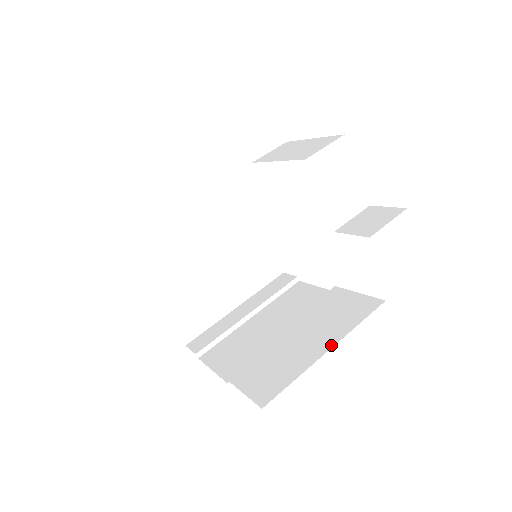
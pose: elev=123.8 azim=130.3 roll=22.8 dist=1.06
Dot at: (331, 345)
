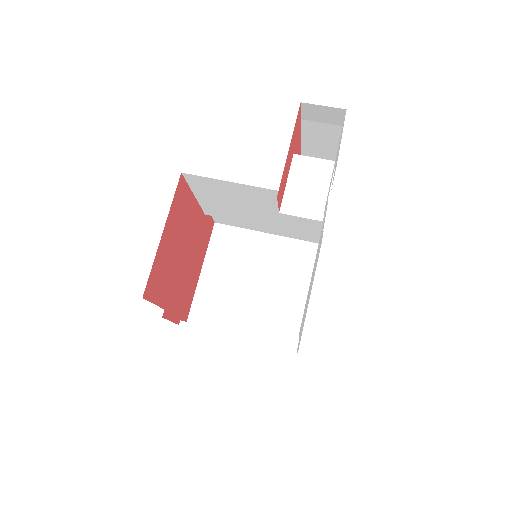
Dot at: occluded
